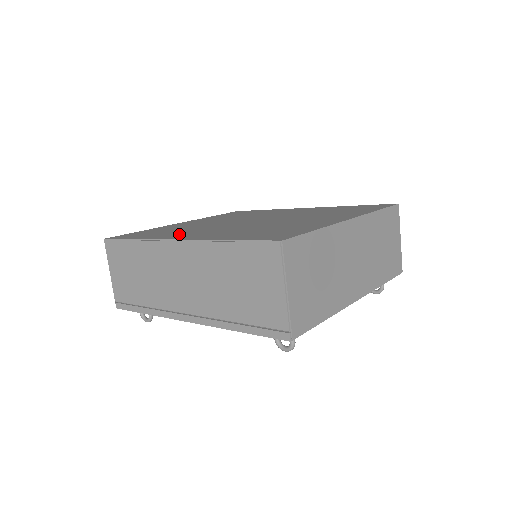
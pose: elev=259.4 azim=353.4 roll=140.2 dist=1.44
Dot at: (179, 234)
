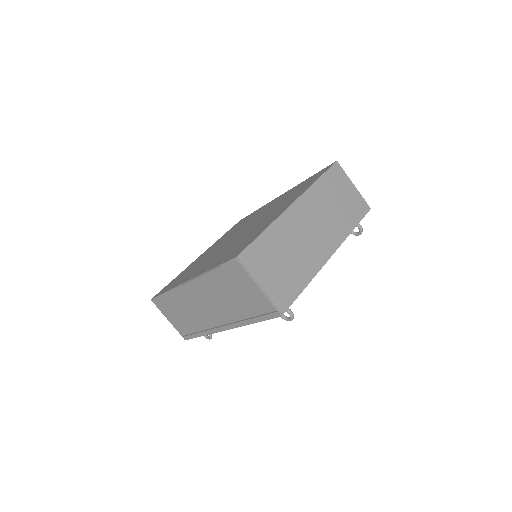
Dot at: occluded
